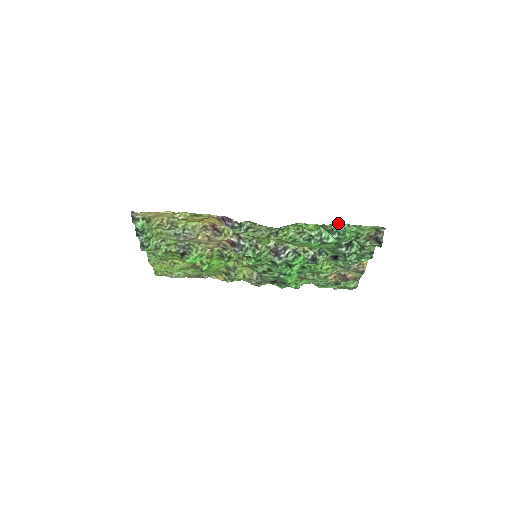
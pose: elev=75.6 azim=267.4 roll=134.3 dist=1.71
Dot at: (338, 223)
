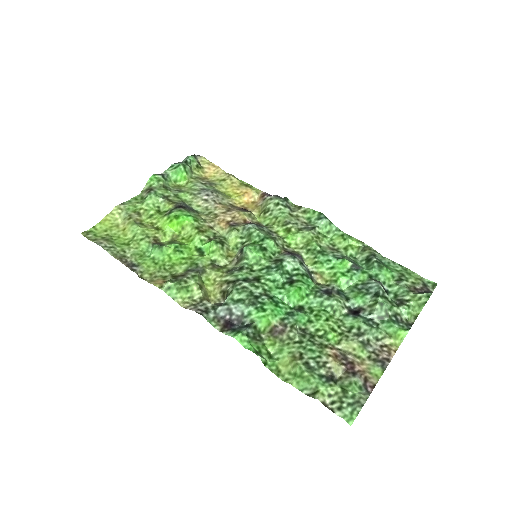
Dot at: (382, 256)
